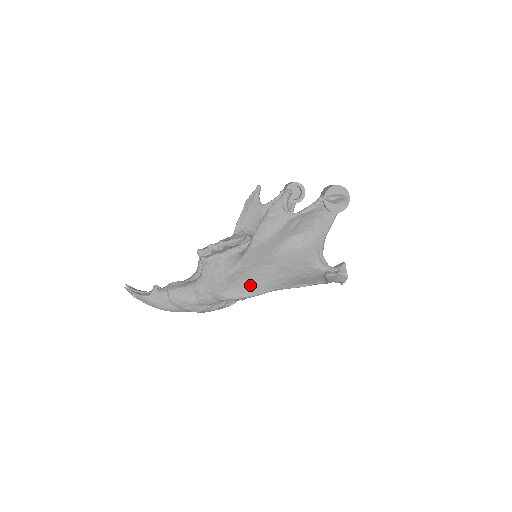
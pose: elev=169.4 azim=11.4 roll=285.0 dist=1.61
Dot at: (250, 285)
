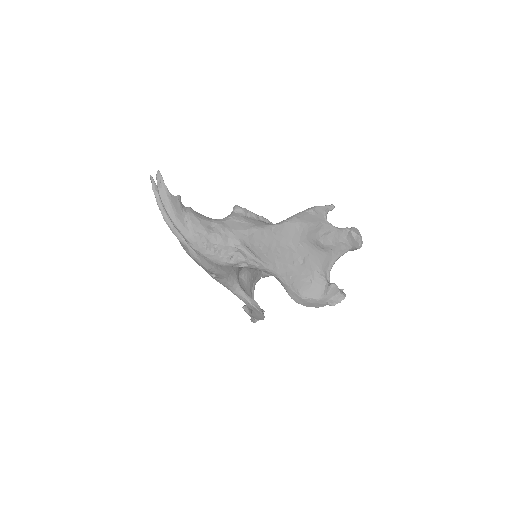
Dot at: (266, 252)
